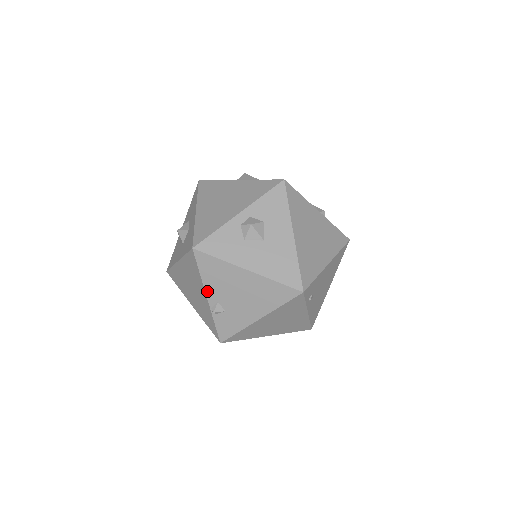
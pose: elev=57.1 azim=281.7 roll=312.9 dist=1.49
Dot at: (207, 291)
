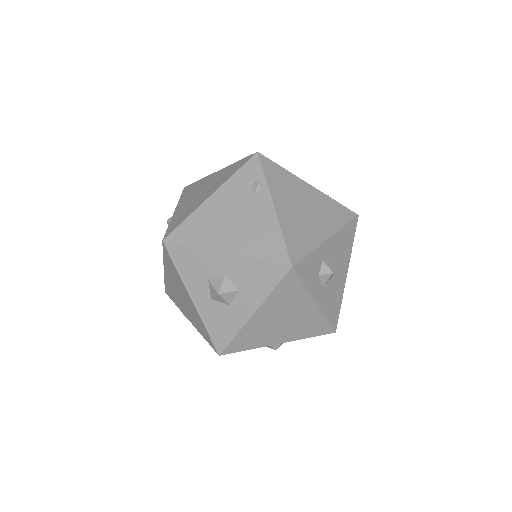
Dot at: occluded
